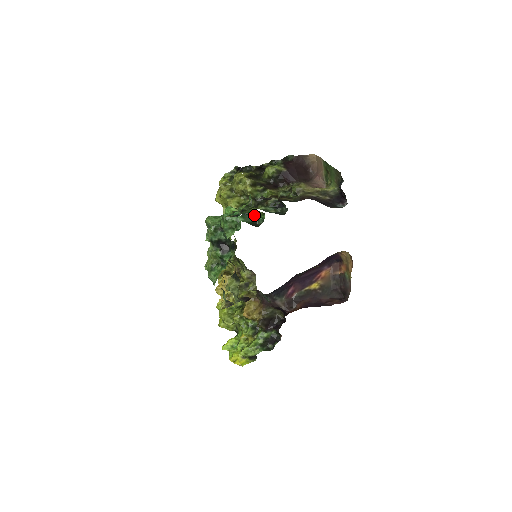
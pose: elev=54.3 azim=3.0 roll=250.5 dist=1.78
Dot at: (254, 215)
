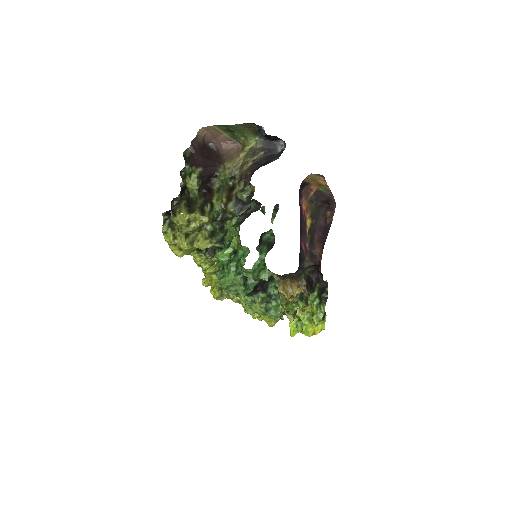
Dot at: (261, 239)
